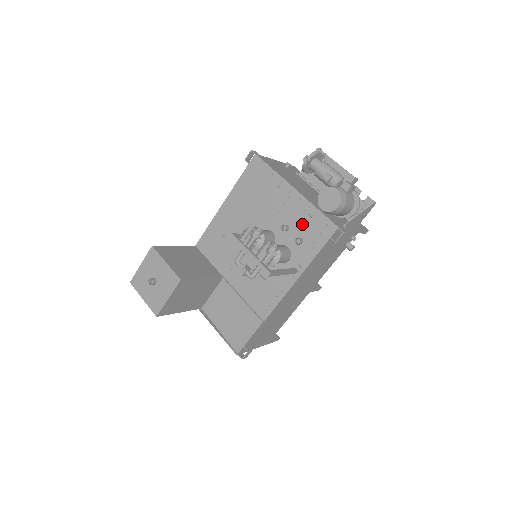
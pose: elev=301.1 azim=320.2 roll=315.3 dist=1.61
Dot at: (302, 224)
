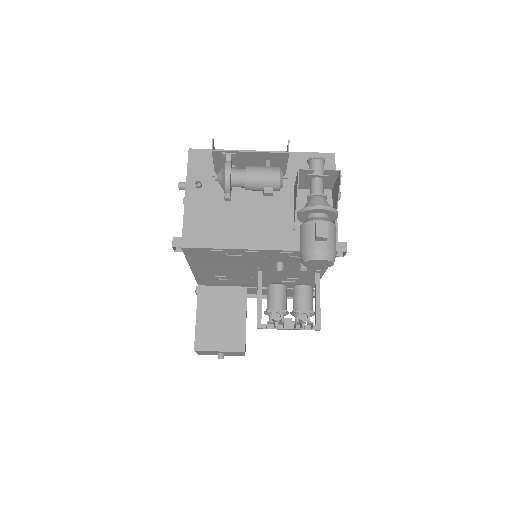
Dot at: (295, 260)
